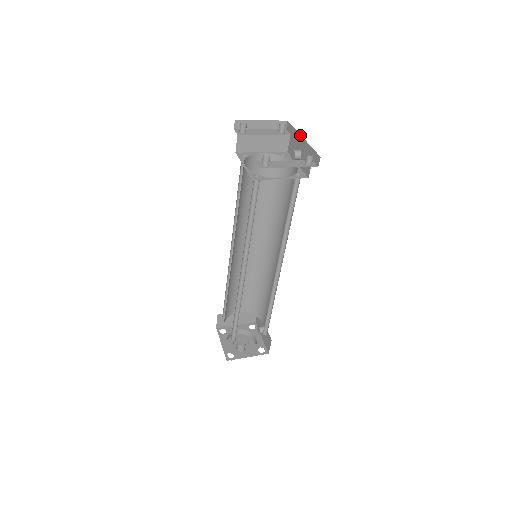
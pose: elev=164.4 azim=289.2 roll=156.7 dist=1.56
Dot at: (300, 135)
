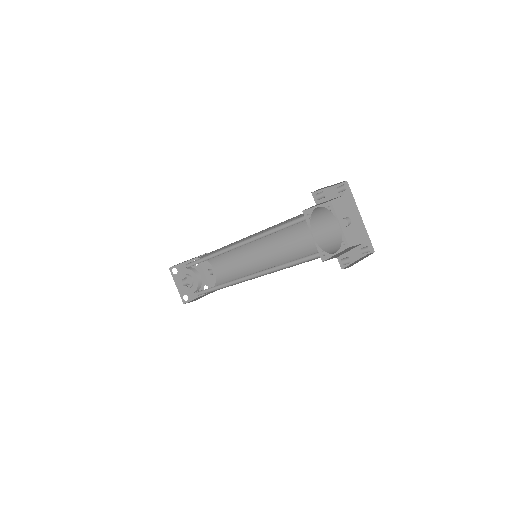
Dot at: (358, 211)
